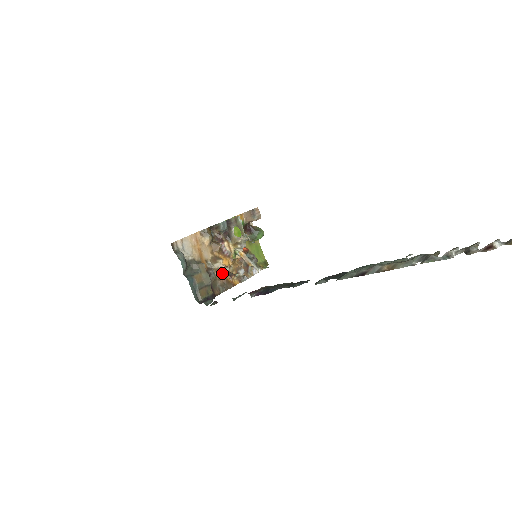
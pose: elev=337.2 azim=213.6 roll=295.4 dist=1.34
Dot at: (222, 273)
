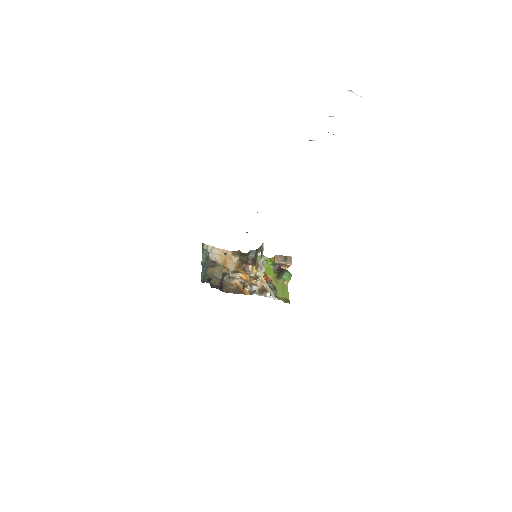
Dot at: (238, 283)
